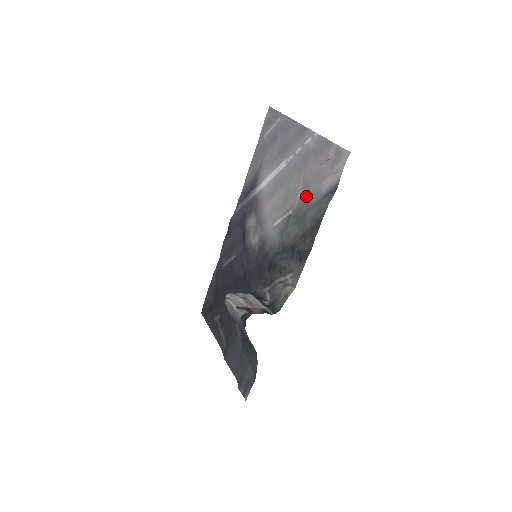
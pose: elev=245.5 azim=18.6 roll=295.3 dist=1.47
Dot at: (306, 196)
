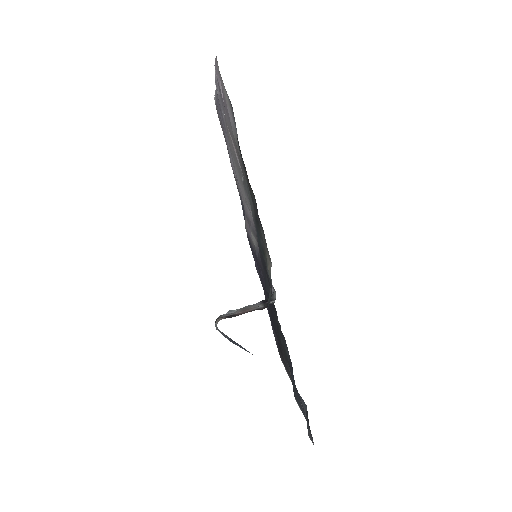
Dot at: (236, 147)
